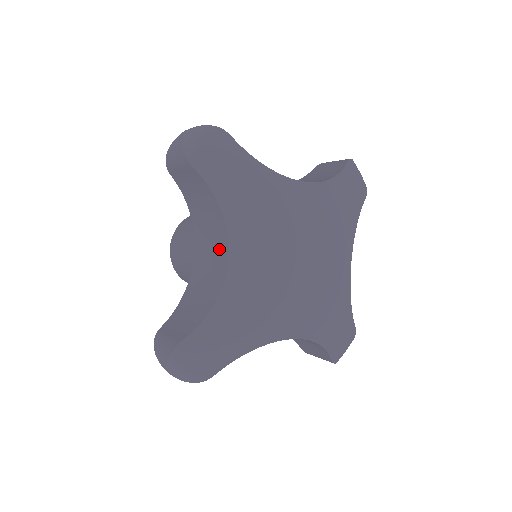
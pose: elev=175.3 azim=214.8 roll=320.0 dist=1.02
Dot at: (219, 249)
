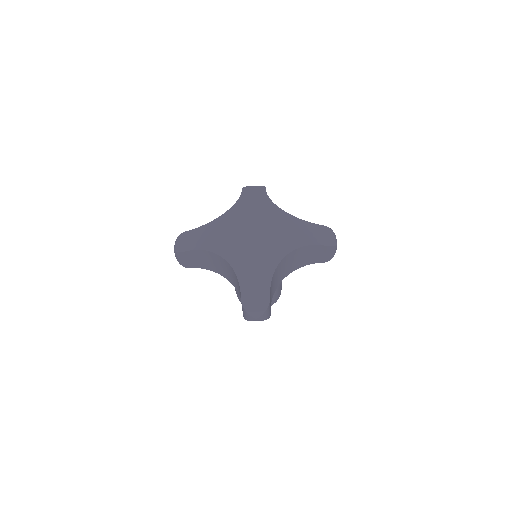
Dot at: (222, 262)
